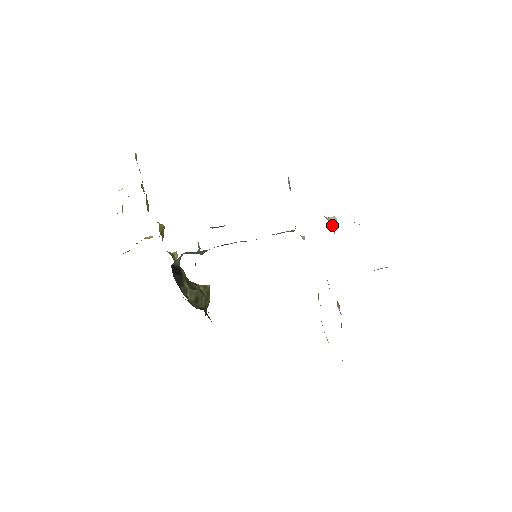
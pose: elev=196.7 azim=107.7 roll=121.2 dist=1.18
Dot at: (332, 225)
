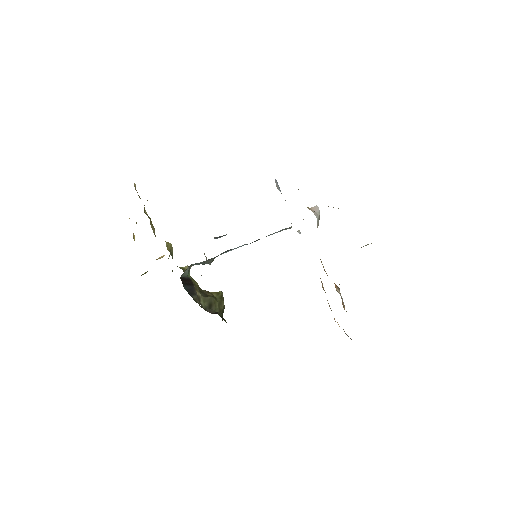
Dot at: (314, 214)
